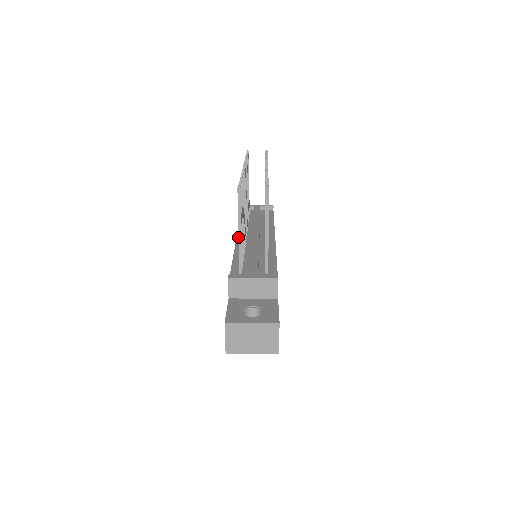
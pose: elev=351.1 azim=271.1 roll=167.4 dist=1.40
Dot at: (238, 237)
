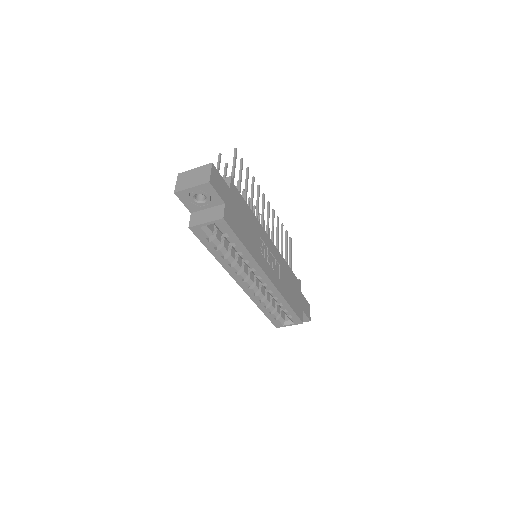
Dot at: occluded
